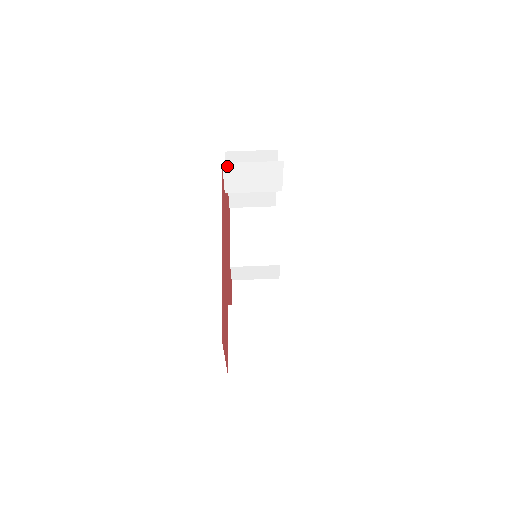
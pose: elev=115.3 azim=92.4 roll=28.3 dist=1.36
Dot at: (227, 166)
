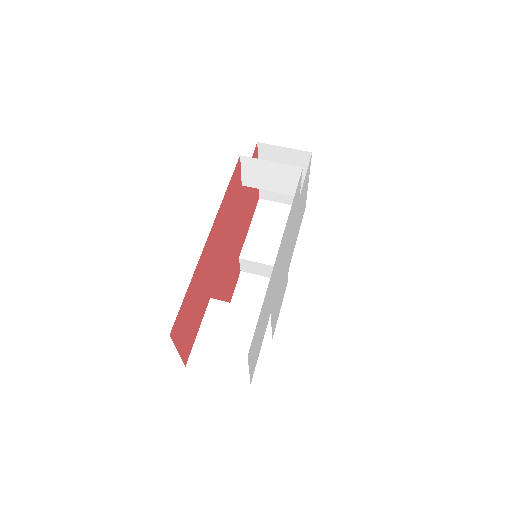
Dot at: (245, 159)
